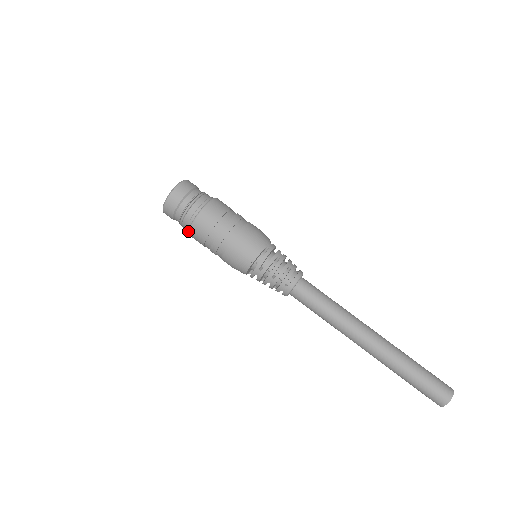
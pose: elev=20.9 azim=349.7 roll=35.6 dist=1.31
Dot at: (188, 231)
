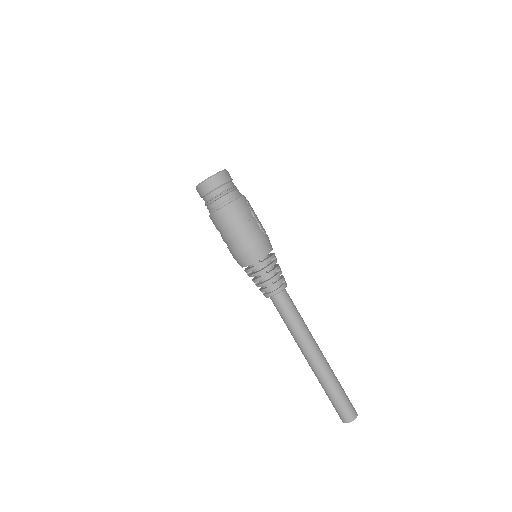
Dot at: occluded
